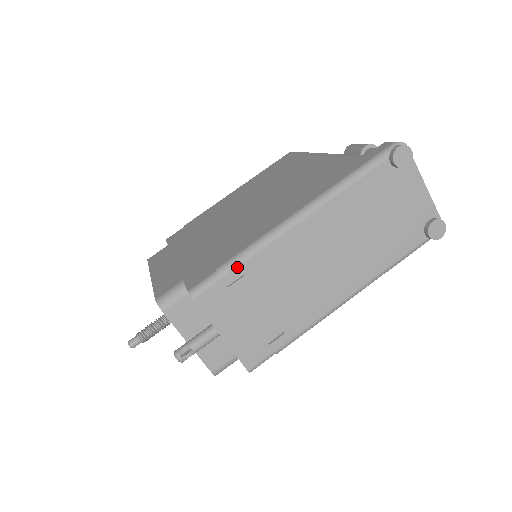
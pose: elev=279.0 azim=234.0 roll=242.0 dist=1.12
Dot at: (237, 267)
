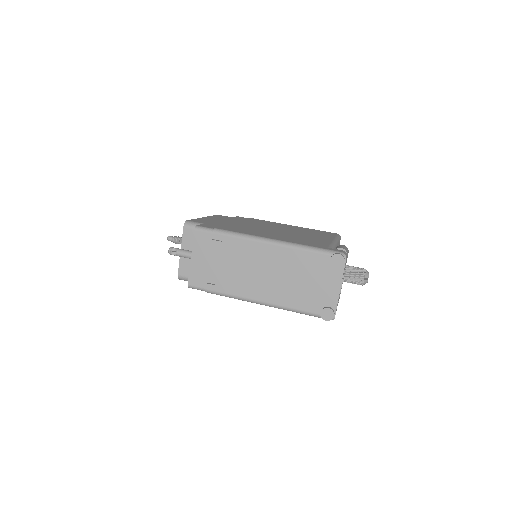
Dot at: (223, 235)
